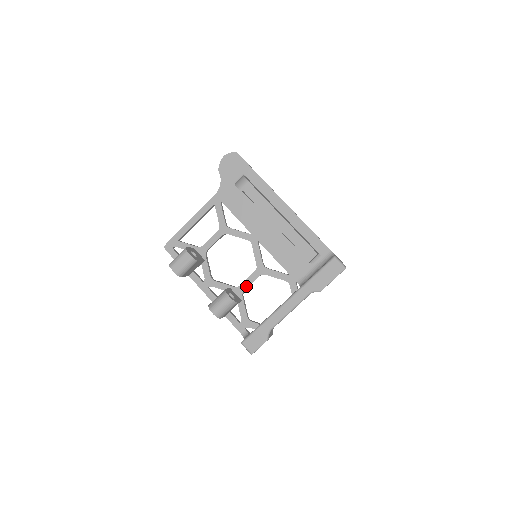
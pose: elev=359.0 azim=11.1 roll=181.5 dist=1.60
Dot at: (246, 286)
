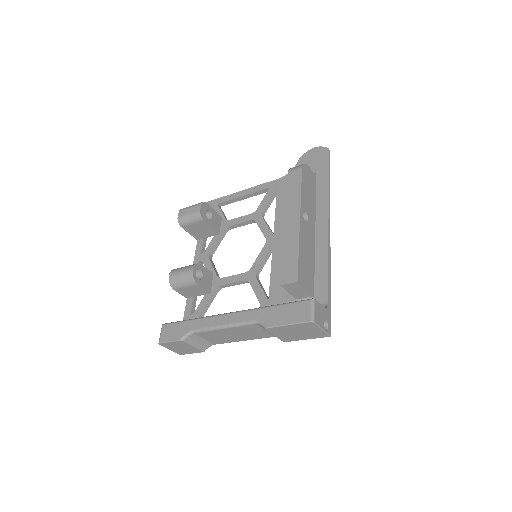
Dot at: (226, 282)
